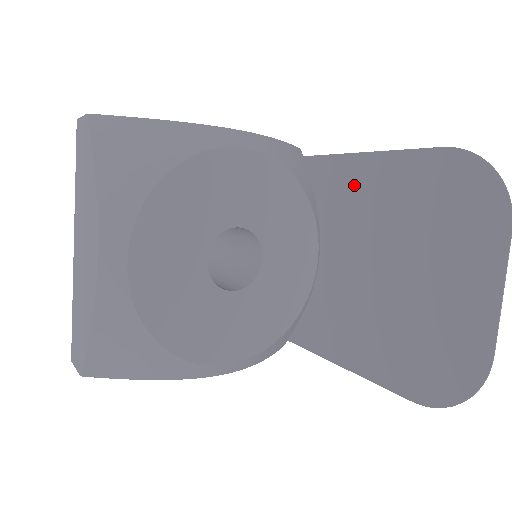
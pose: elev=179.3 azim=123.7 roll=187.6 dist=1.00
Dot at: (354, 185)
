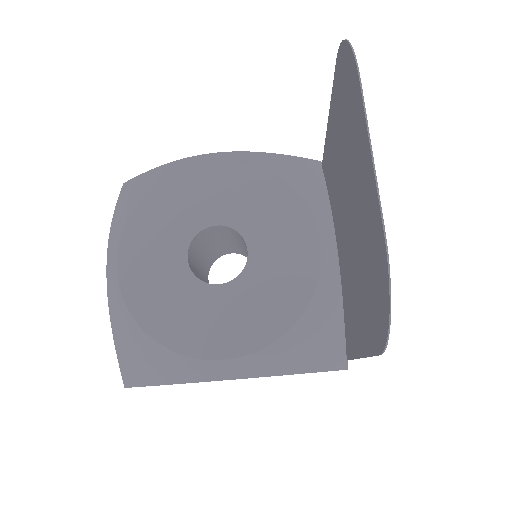
Dot at: (331, 157)
